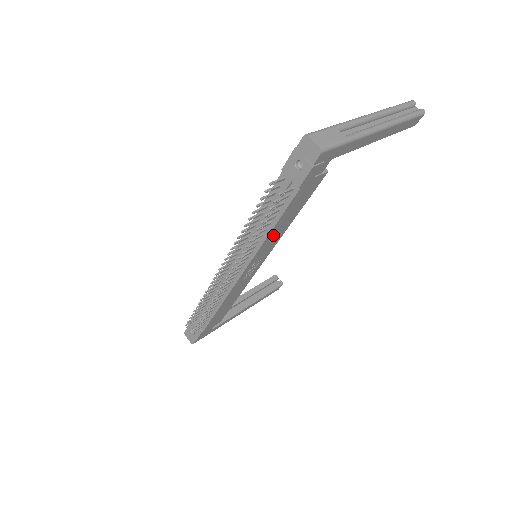
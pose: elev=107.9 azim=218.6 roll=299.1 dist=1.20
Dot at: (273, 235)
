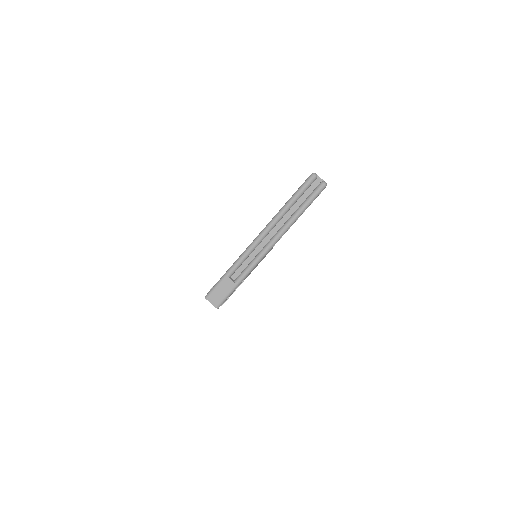
Dot at: occluded
